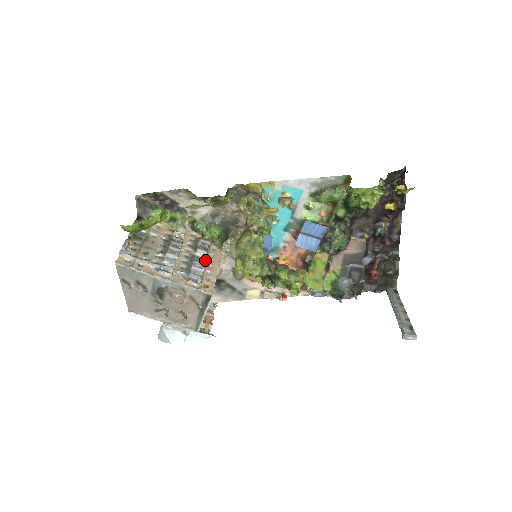
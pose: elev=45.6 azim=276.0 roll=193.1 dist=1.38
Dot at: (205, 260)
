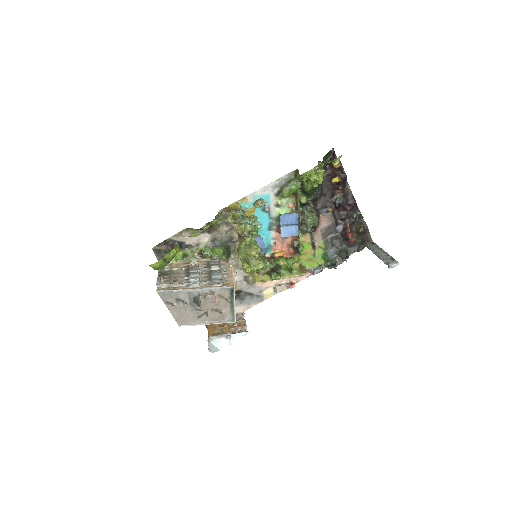
Dot at: (220, 271)
